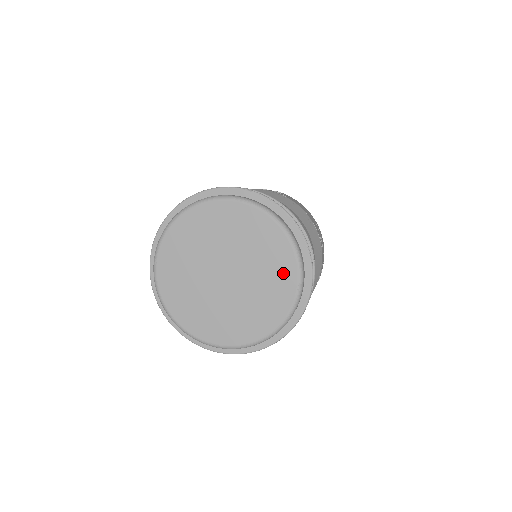
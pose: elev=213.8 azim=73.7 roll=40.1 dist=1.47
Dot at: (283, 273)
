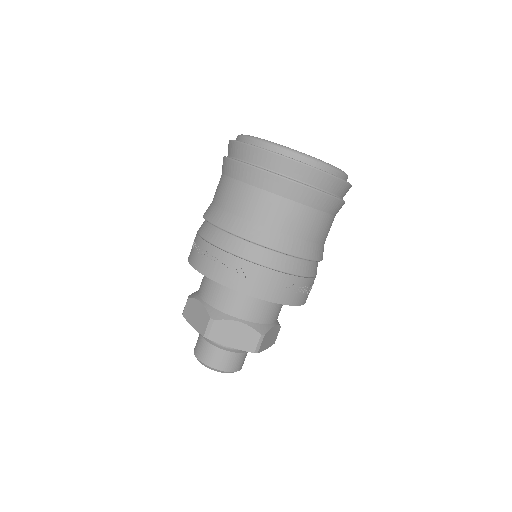
Dot at: occluded
